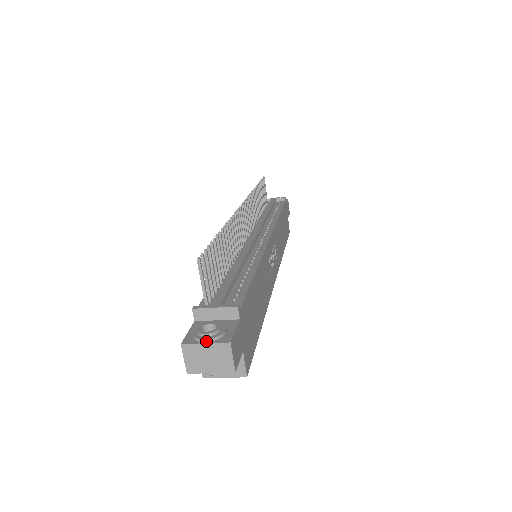
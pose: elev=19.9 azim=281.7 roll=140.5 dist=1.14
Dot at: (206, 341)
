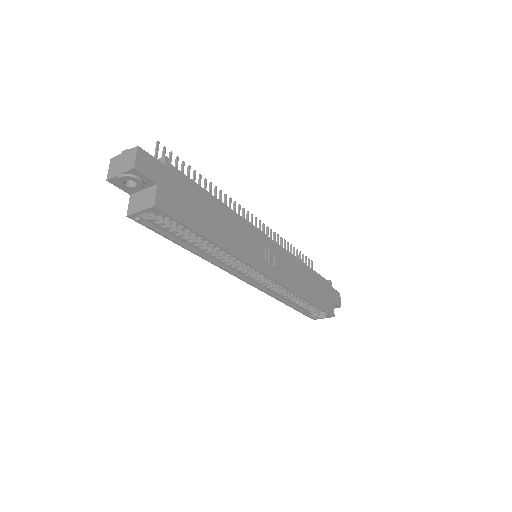
Dot at: (125, 151)
